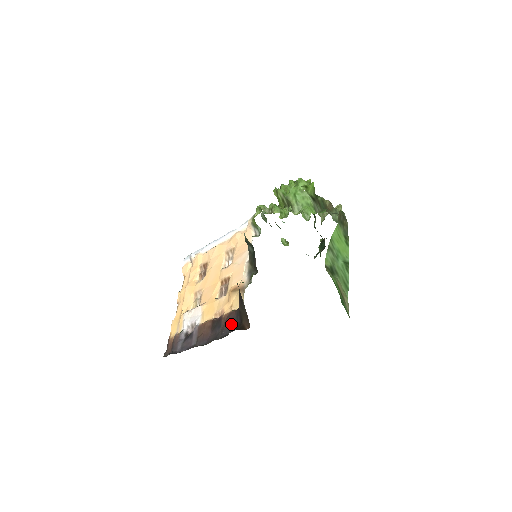
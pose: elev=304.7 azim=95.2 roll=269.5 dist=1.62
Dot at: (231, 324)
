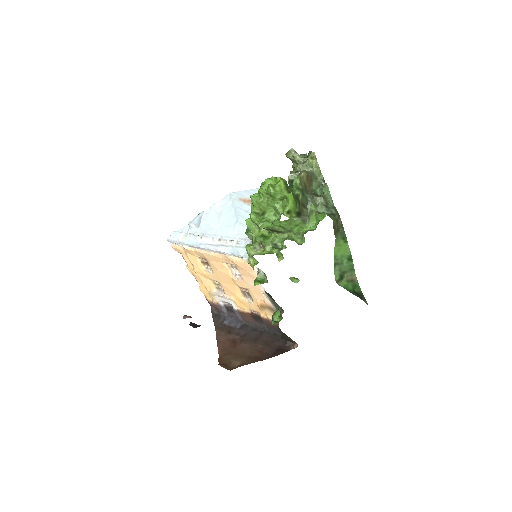
Dot at: (275, 330)
